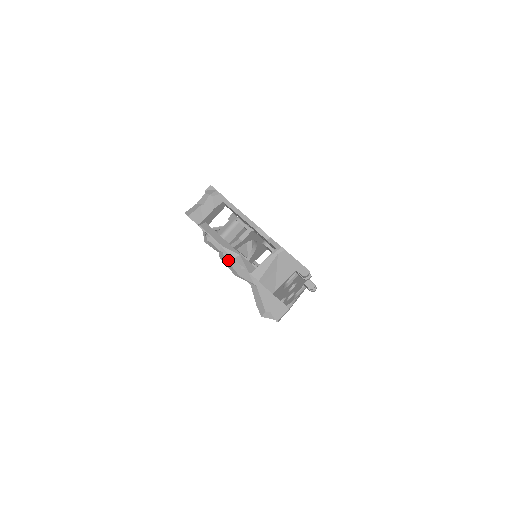
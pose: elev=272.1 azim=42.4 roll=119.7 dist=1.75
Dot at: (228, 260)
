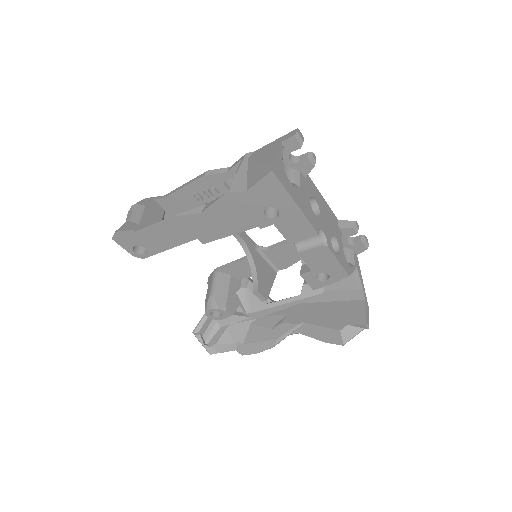
Dot at: (250, 341)
